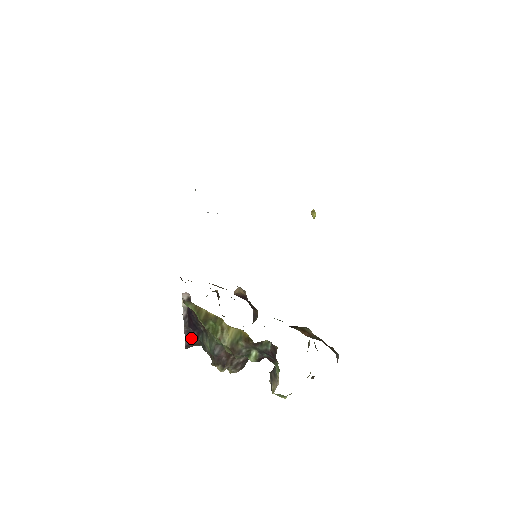
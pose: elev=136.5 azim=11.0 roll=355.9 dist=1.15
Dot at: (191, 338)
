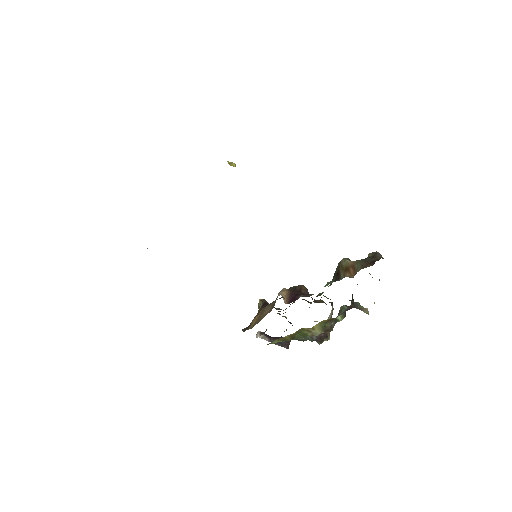
Dot at: (285, 342)
